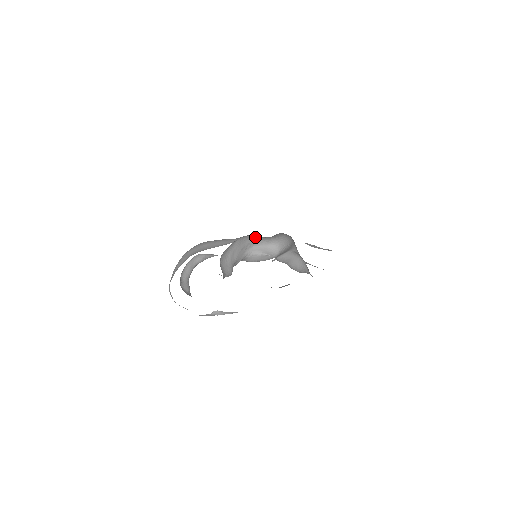
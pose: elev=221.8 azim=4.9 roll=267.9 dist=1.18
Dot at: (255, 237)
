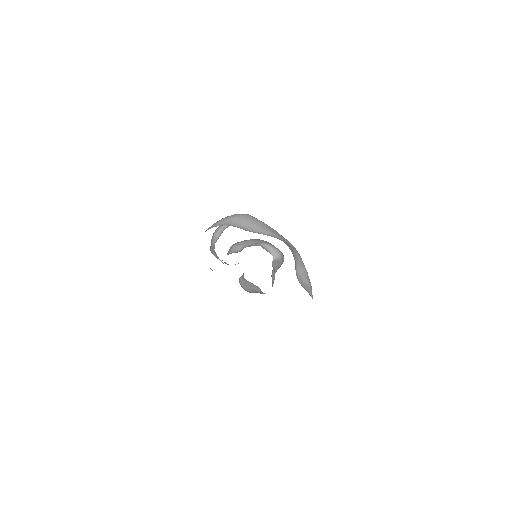
Dot at: occluded
